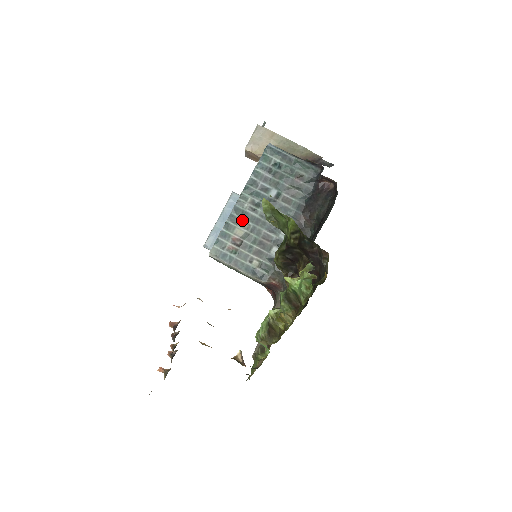
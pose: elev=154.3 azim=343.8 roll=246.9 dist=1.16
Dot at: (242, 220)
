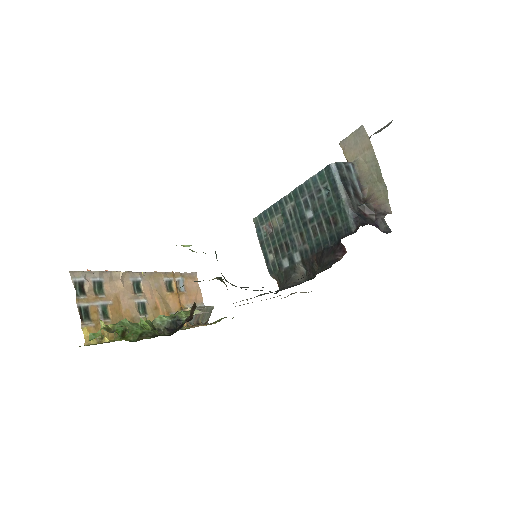
Dot at: (281, 215)
